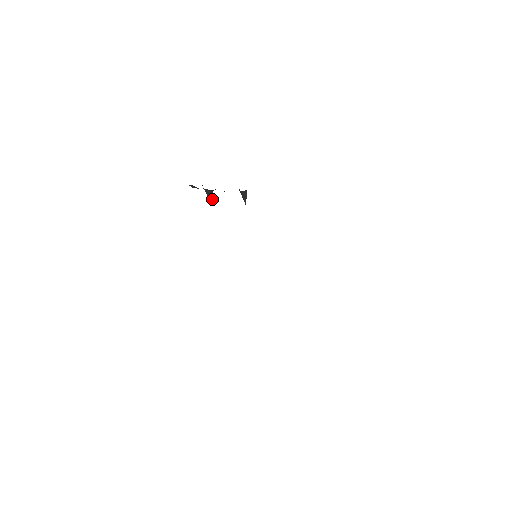
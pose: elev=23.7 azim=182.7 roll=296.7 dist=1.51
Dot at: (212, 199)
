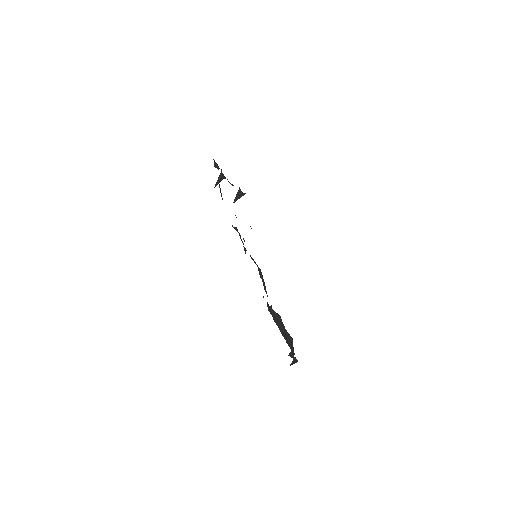
Dot at: (217, 184)
